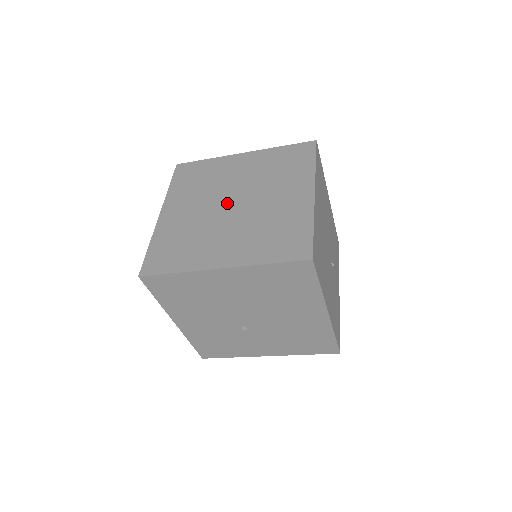
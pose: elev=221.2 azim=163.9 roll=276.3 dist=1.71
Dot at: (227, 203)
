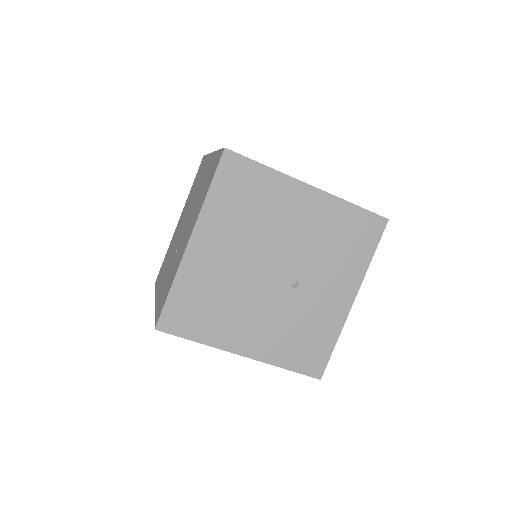
Dot at: (183, 226)
